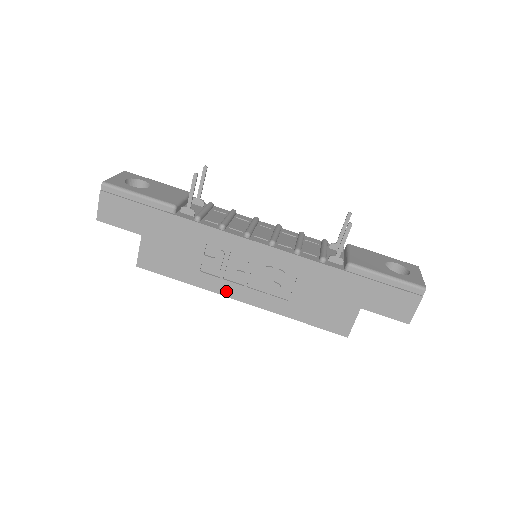
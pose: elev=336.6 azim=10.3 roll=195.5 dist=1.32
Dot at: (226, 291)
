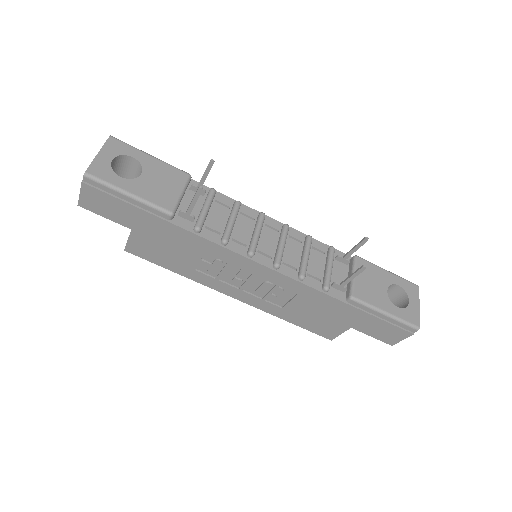
Dot at: (220, 288)
